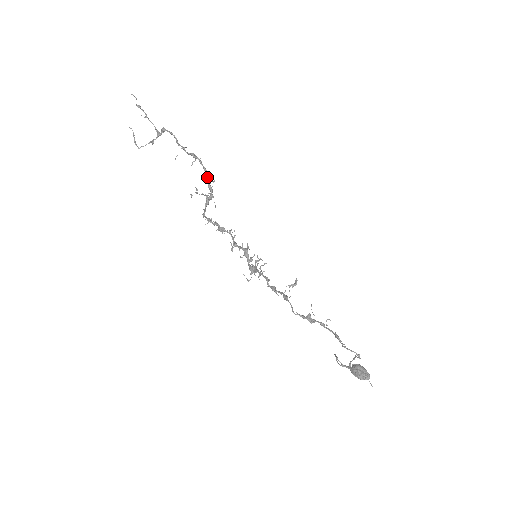
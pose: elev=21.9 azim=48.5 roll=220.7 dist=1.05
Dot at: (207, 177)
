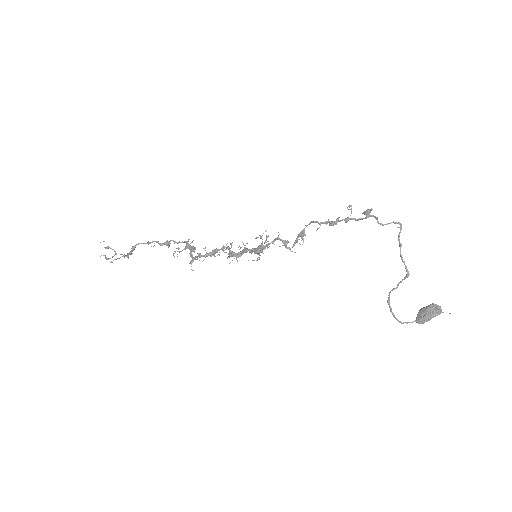
Dot at: (185, 241)
